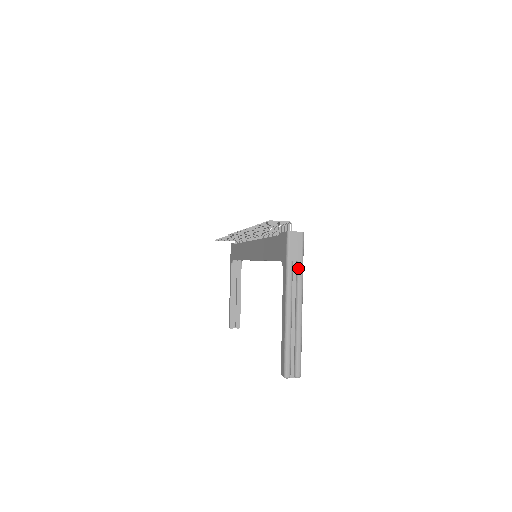
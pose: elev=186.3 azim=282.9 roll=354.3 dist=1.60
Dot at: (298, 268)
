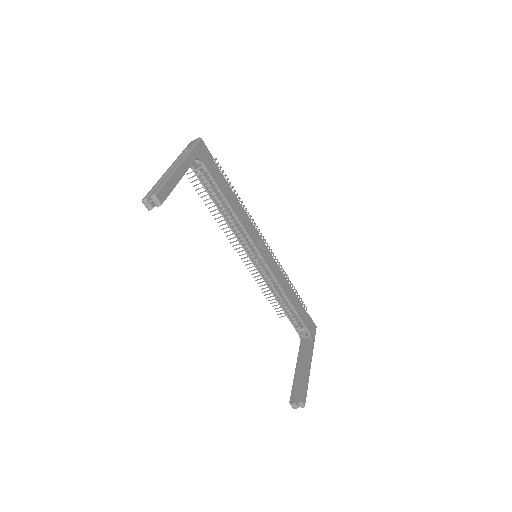
Dot at: (187, 151)
